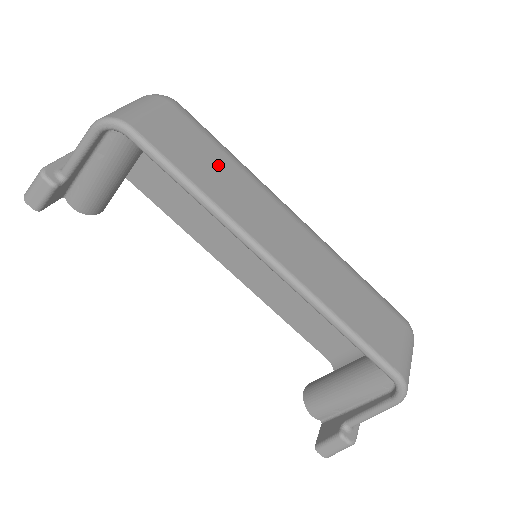
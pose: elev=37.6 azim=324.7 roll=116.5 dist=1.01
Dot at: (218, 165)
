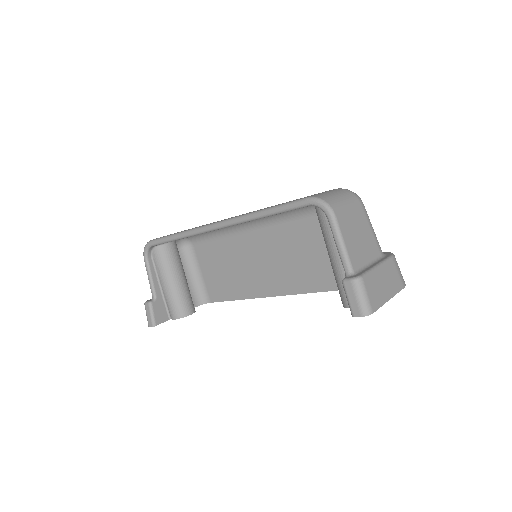
Dot at: occluded
